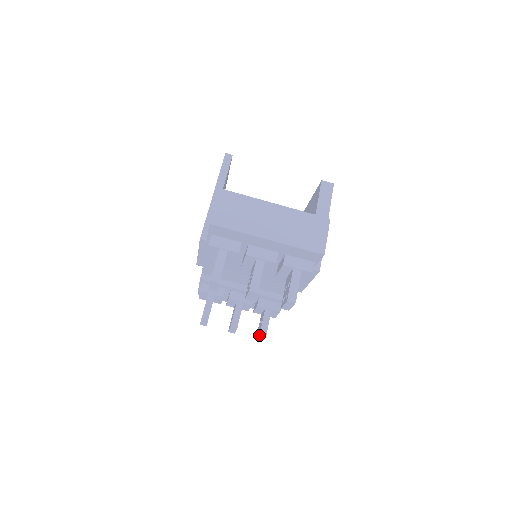
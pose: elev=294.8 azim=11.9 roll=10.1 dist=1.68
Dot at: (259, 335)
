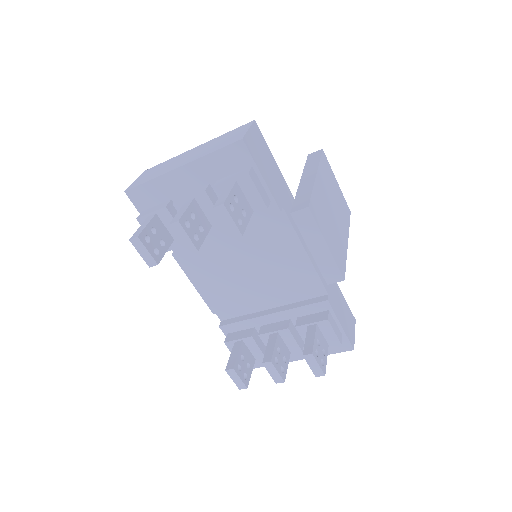
Dot at: (305, 359)
